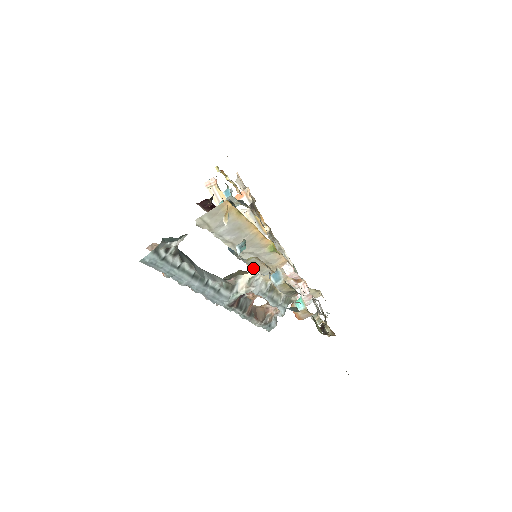
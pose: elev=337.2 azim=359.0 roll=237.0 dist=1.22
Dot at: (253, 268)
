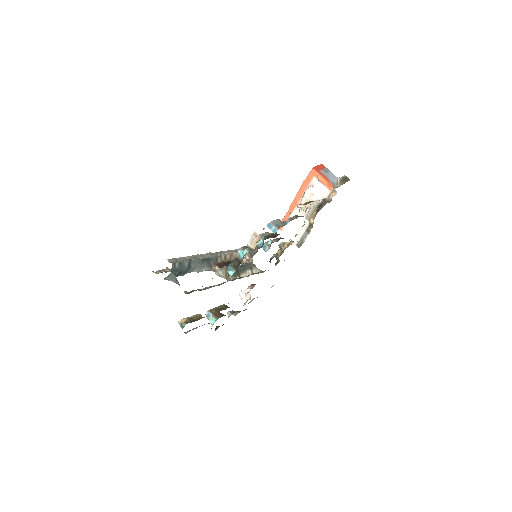
Dot at: occluded
